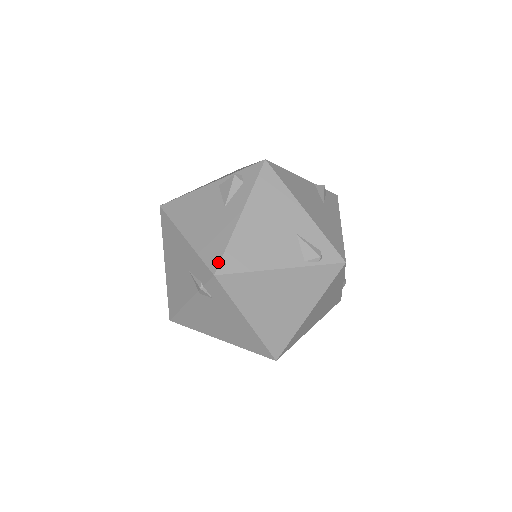
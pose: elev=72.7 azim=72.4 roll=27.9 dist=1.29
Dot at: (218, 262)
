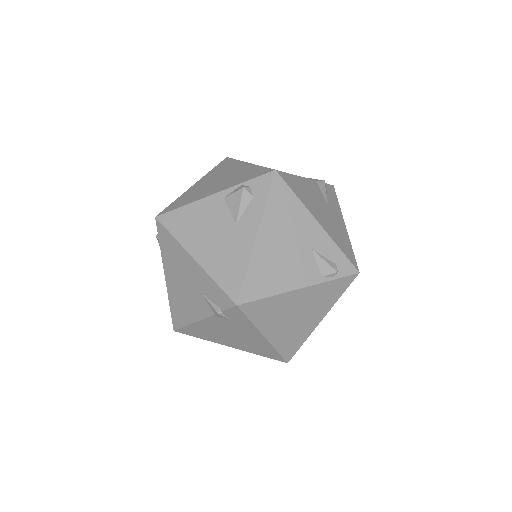
Dot at: (239, 290)
